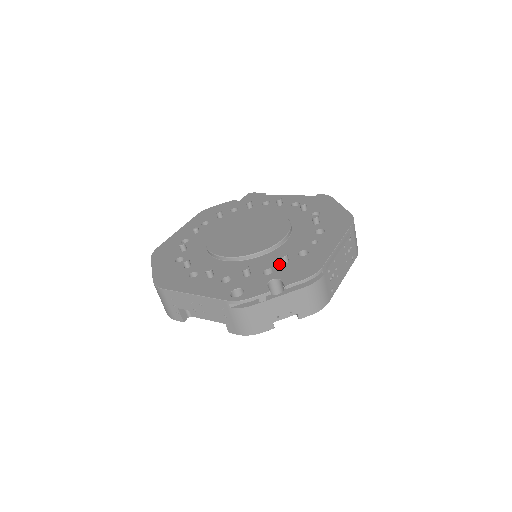
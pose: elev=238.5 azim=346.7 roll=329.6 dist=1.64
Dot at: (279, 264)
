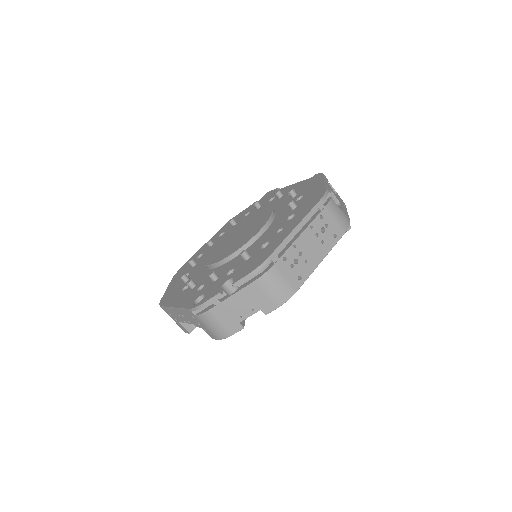
Dot at: (241, 262)
